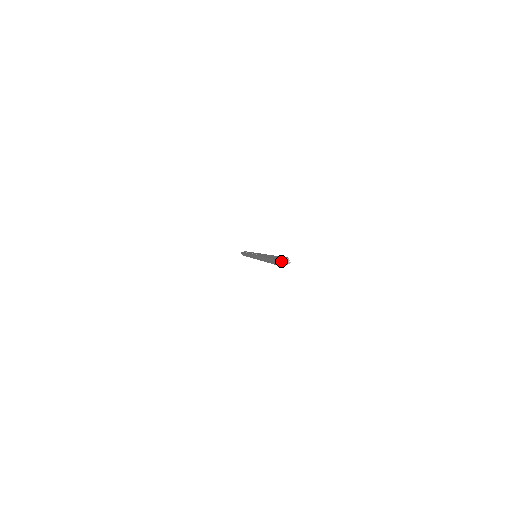
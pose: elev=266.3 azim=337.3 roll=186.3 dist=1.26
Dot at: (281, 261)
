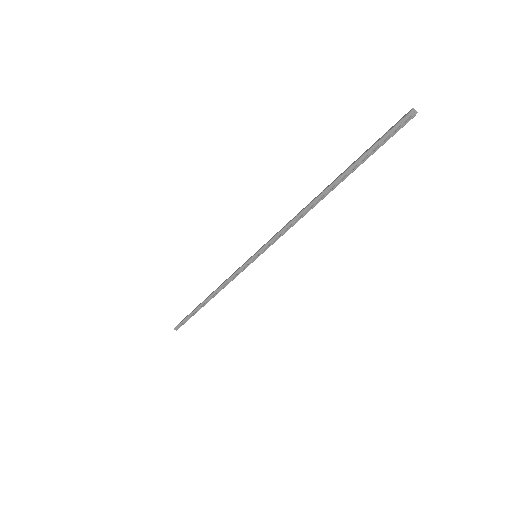
Dot at: (412, 111)
